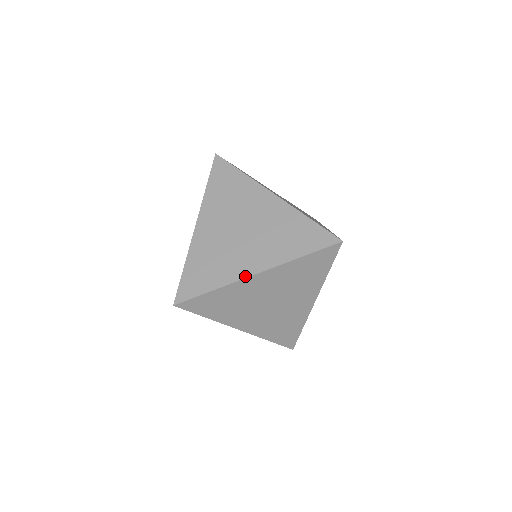
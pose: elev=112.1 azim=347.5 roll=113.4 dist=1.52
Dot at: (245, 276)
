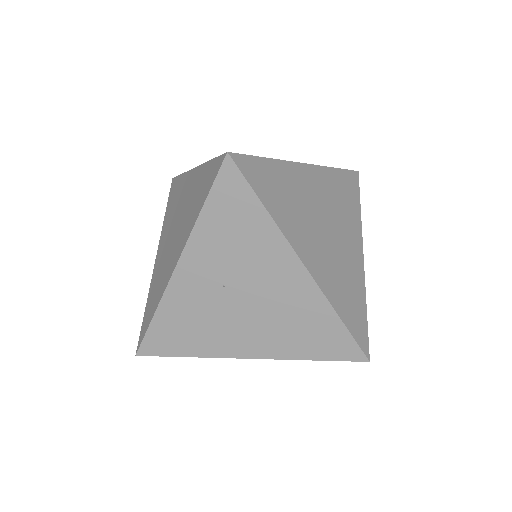
Dot at: (232, 356)
